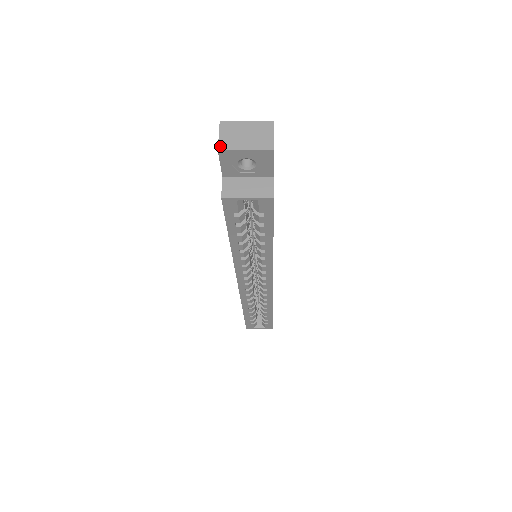
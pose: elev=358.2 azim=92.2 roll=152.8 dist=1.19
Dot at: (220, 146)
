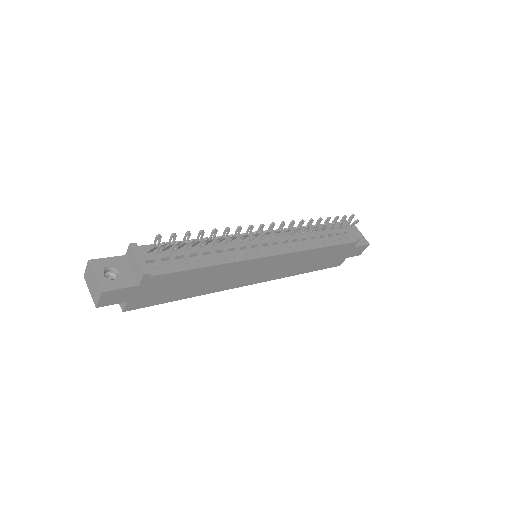
Dot at: (84, 275)
